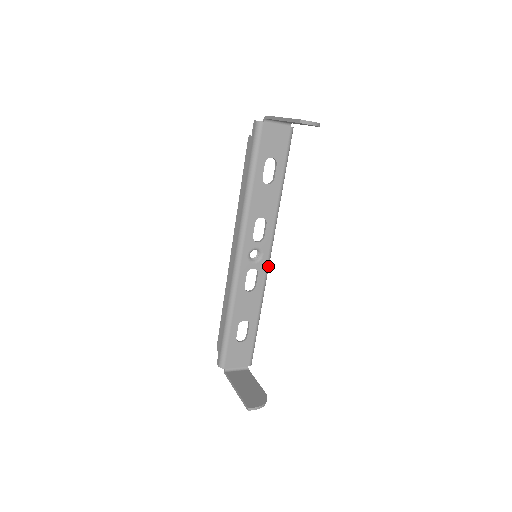
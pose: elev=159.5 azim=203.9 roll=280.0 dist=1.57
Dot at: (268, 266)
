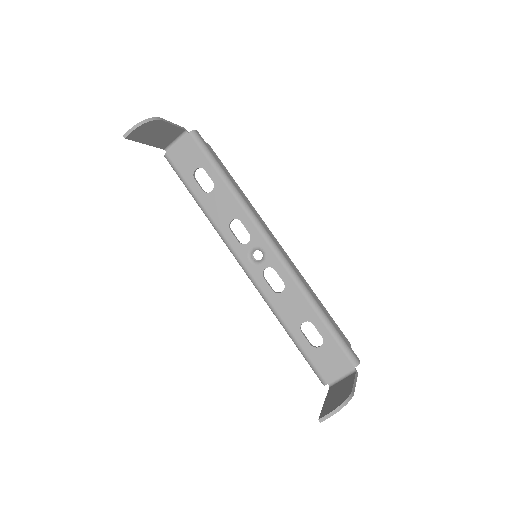
Dot at: (279, 255)
